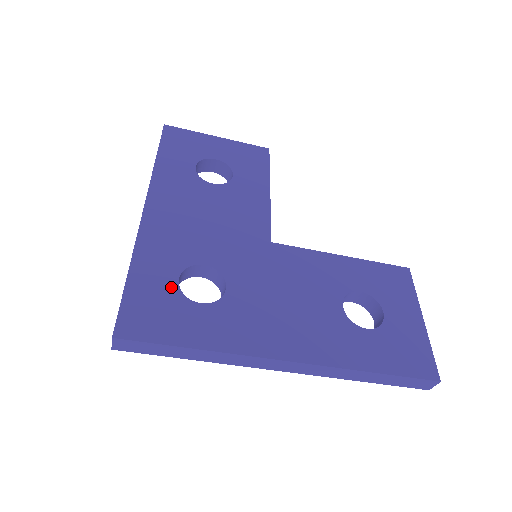
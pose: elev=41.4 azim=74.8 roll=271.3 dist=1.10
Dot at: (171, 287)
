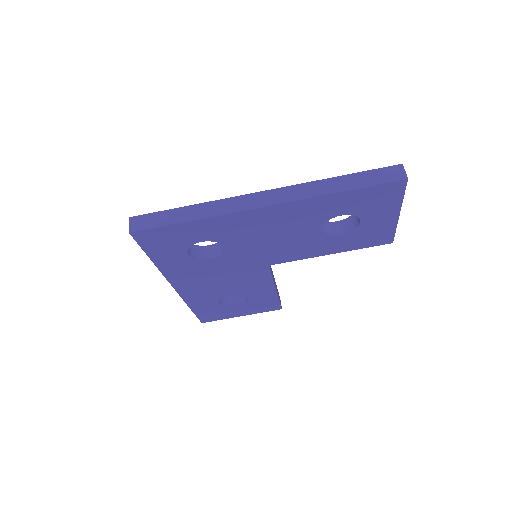
Dot at: occluded
